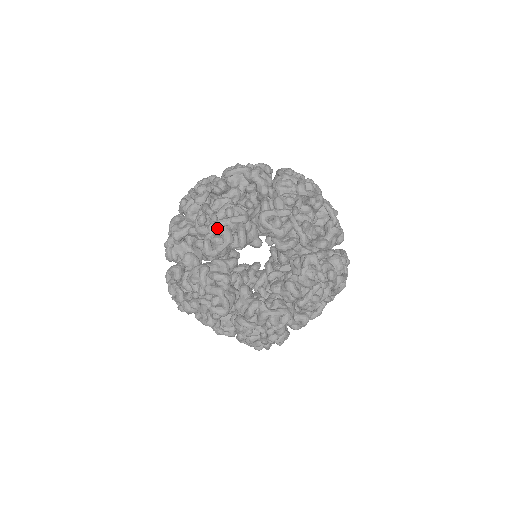
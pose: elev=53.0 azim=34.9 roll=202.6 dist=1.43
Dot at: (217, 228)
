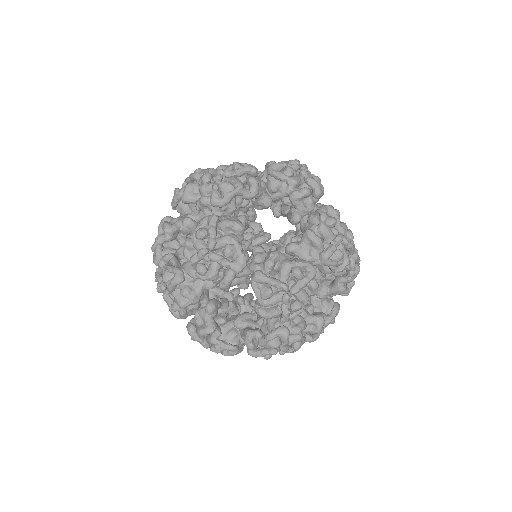
Dot at: (290, 294)
